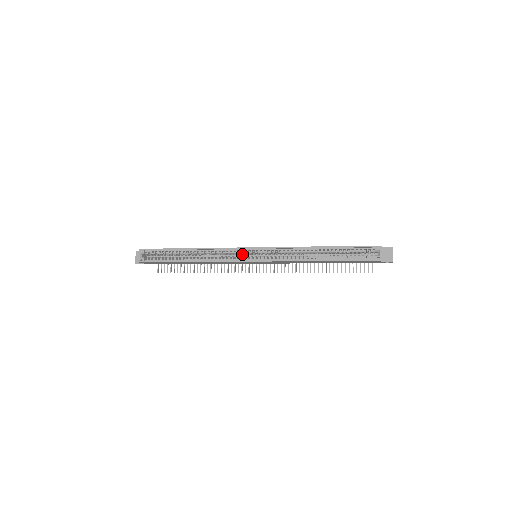
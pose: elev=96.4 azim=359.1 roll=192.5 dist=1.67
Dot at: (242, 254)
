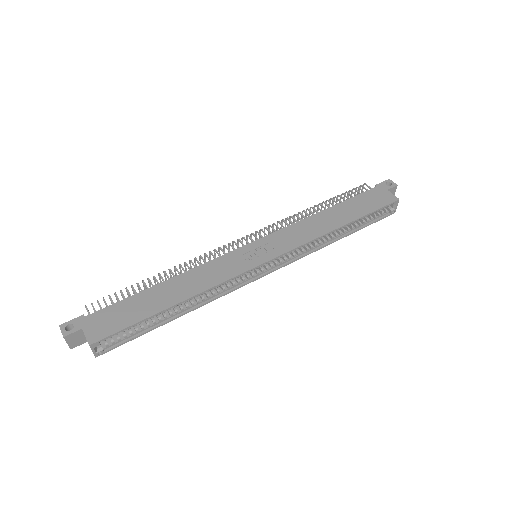
Dot at: occluded
